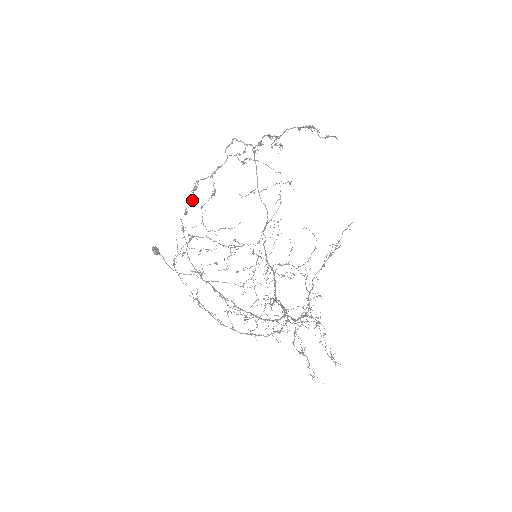
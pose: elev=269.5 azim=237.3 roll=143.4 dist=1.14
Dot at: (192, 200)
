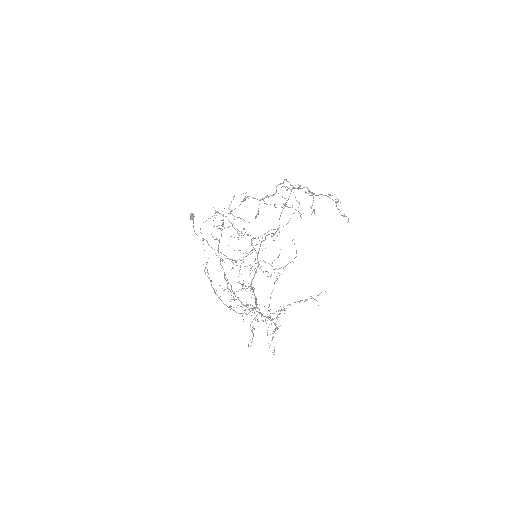
Dot at: occluded
